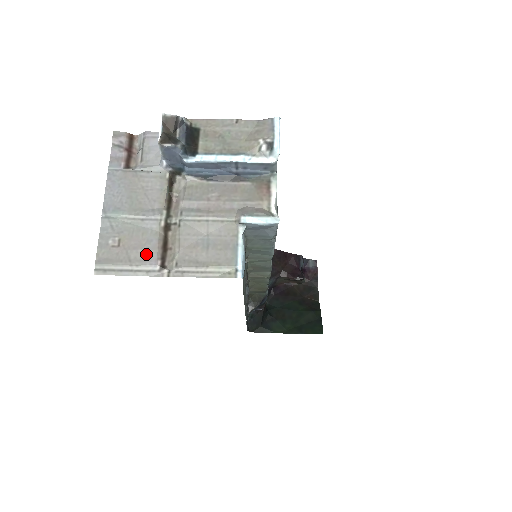
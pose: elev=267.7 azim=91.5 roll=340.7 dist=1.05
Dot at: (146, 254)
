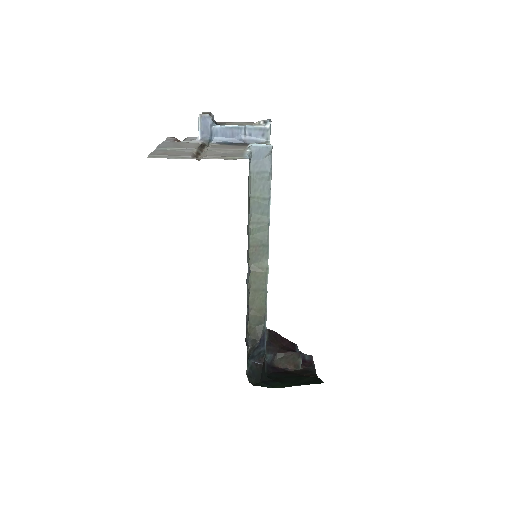
Dot at: (184, 155)
